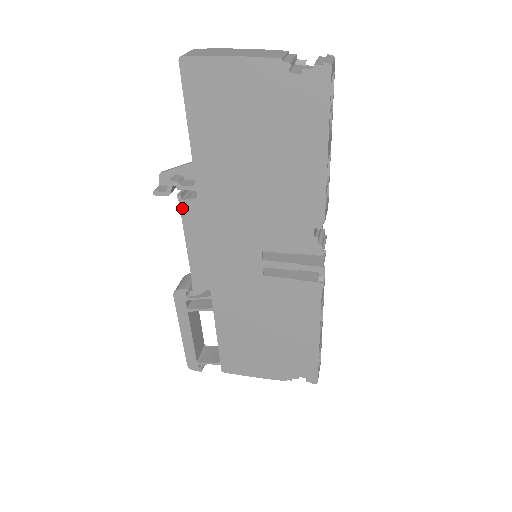
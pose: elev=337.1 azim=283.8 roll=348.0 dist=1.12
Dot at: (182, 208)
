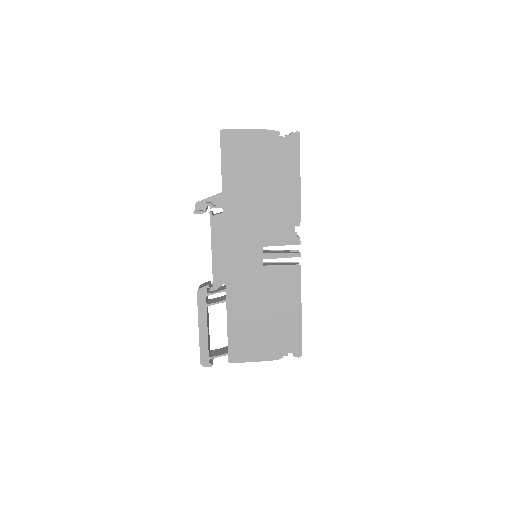
Dot at: (212, 221)
